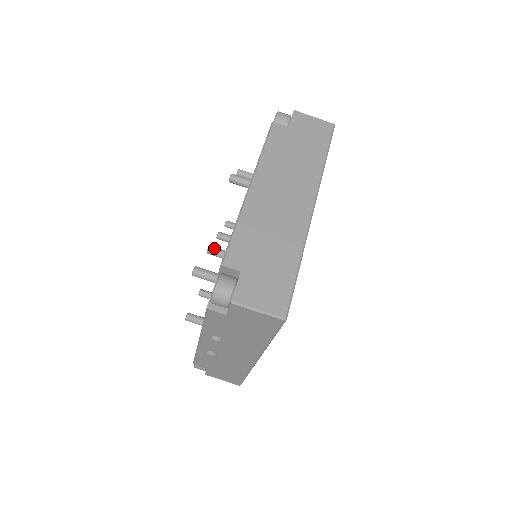
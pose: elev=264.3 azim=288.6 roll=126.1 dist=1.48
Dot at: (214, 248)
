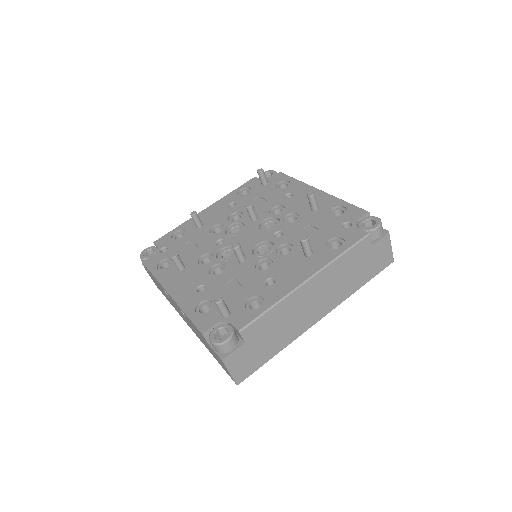
Dot at: (240, 250)
